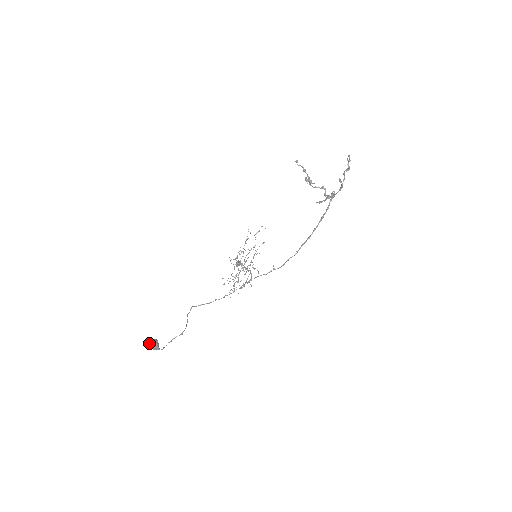
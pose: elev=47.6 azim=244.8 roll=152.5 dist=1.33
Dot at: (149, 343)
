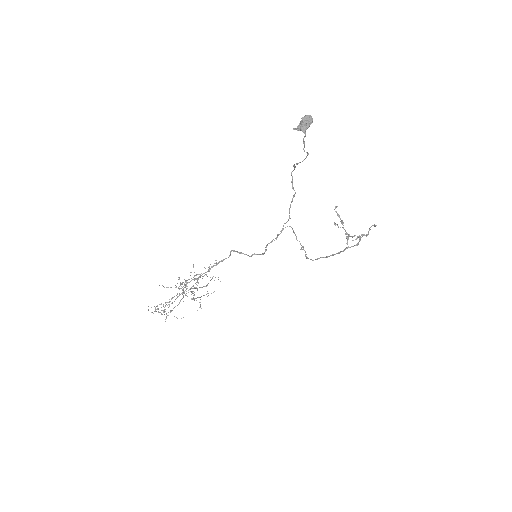
Dot at: occluded
